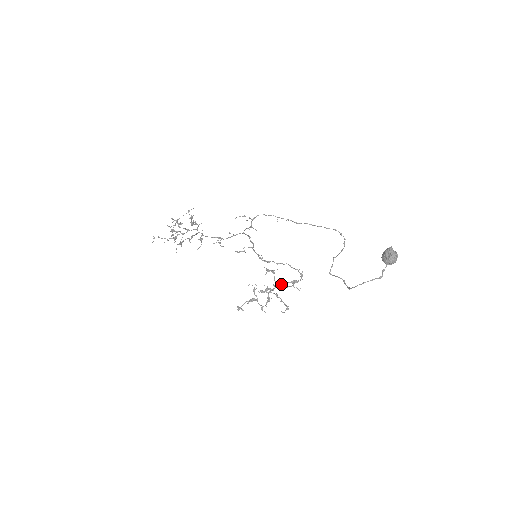
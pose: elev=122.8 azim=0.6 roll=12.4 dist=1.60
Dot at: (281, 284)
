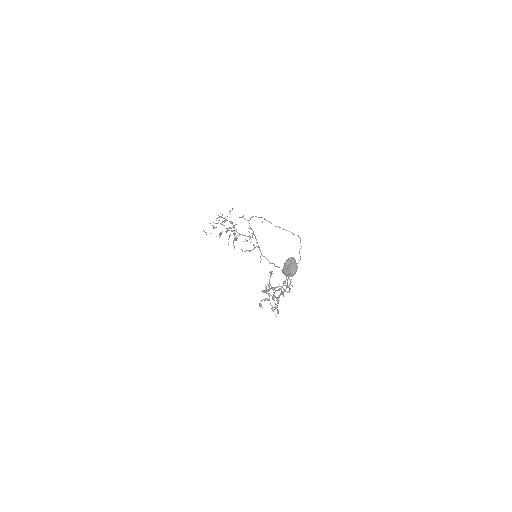
Dot at: (273, 287)
